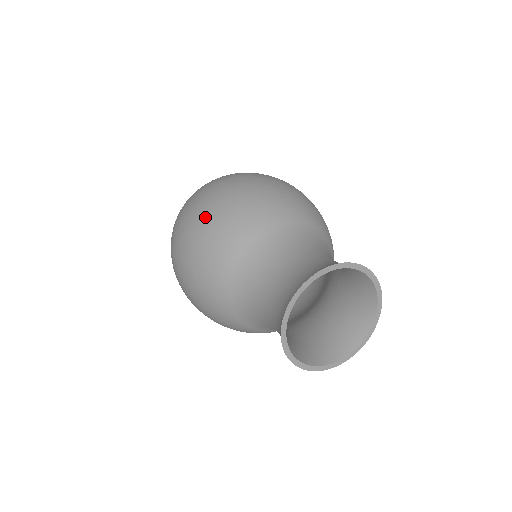
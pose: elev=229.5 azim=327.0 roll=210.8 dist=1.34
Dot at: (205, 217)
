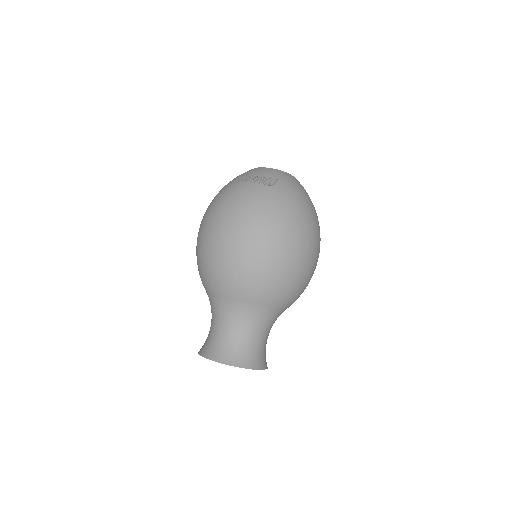
Dot at: (226, 255)
